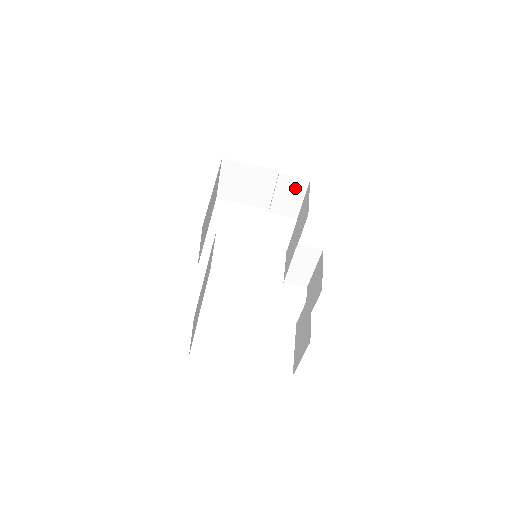
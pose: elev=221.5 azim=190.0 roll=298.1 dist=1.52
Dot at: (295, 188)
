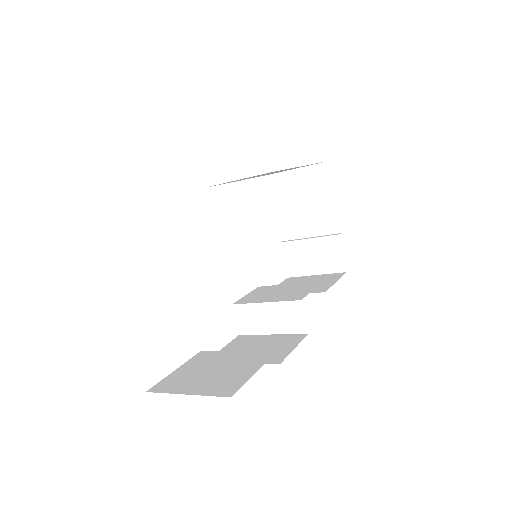
Dot at: (328, 259)
